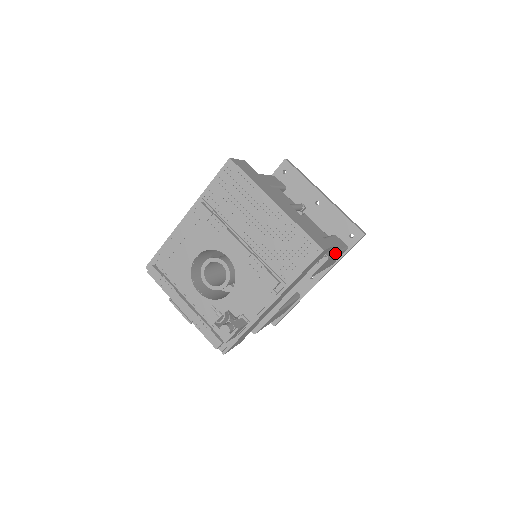
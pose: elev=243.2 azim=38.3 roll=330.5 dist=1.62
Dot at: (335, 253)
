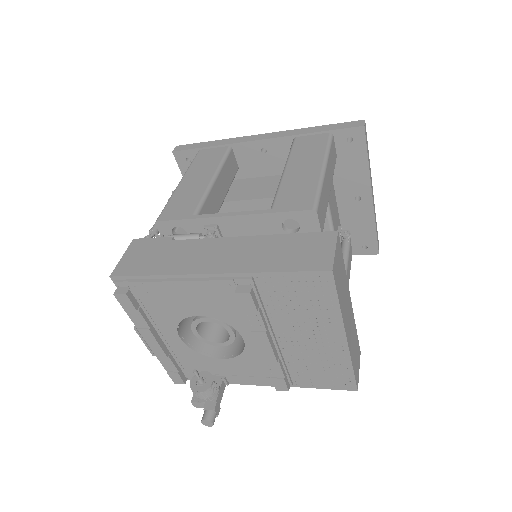
Dot at: occluded
